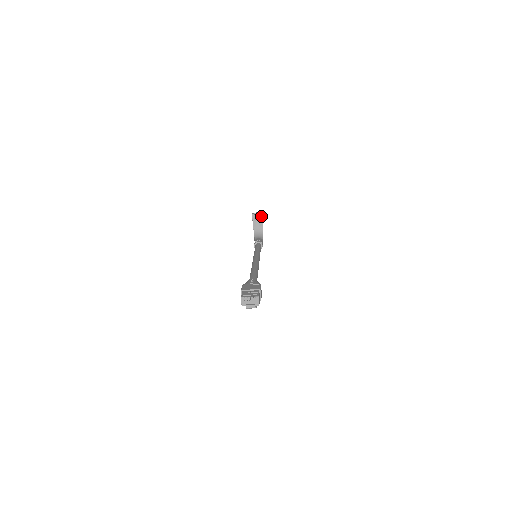
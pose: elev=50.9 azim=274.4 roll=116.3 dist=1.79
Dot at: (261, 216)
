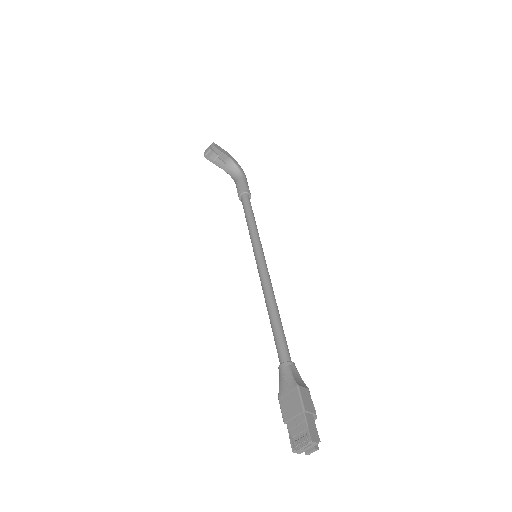
Dot at: (215, 150)
